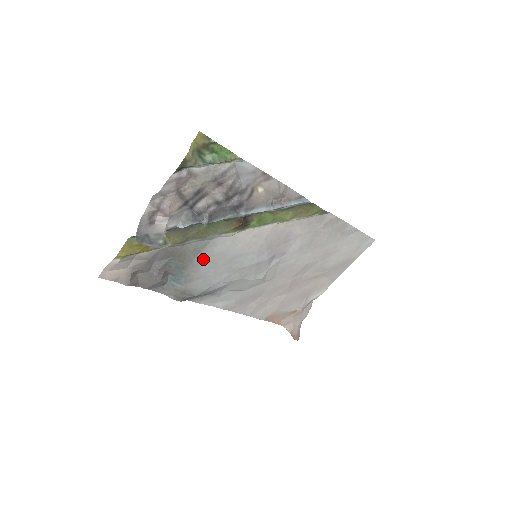
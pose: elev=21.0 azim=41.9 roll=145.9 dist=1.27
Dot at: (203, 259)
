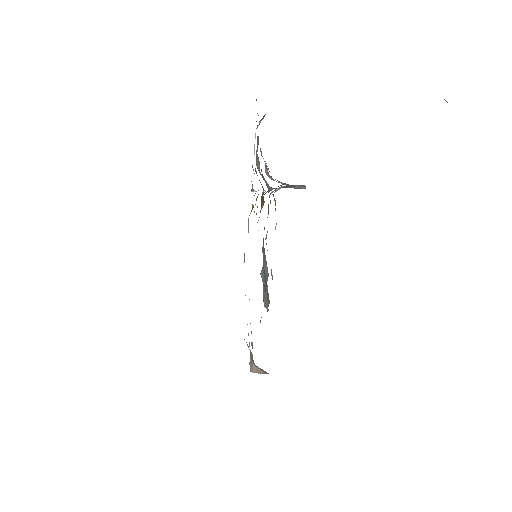
Dot at: occluded
